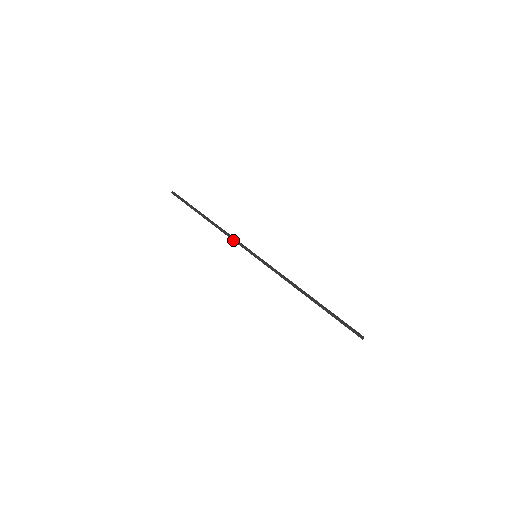
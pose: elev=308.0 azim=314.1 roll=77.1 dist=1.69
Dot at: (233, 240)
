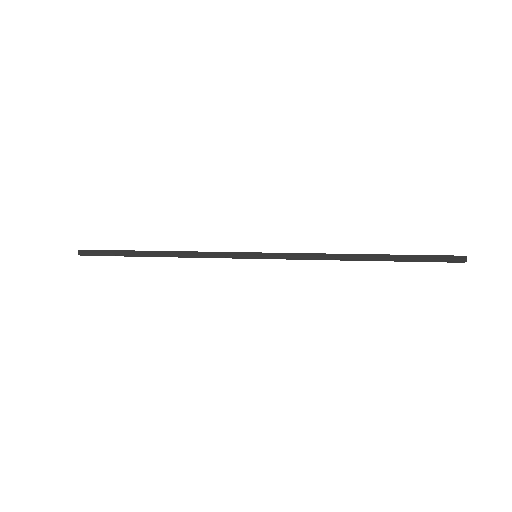
Dot at: (210, 256)
